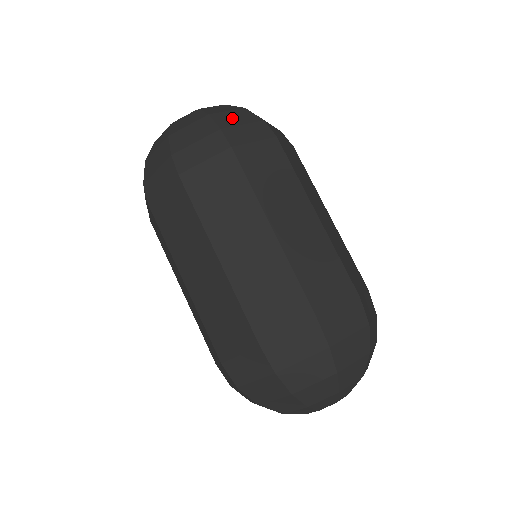
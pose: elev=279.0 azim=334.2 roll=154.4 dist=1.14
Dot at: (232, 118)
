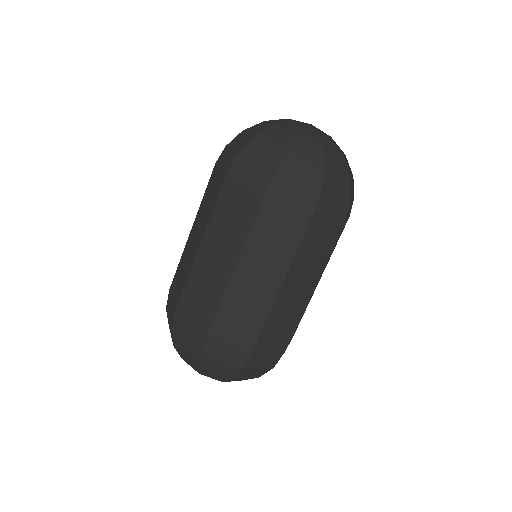
Dot at: (299, 170)
